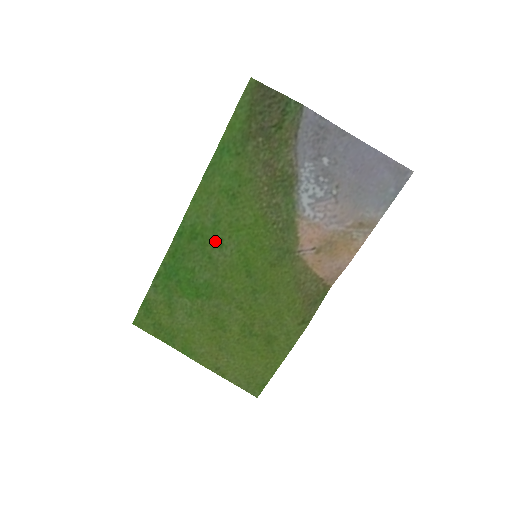
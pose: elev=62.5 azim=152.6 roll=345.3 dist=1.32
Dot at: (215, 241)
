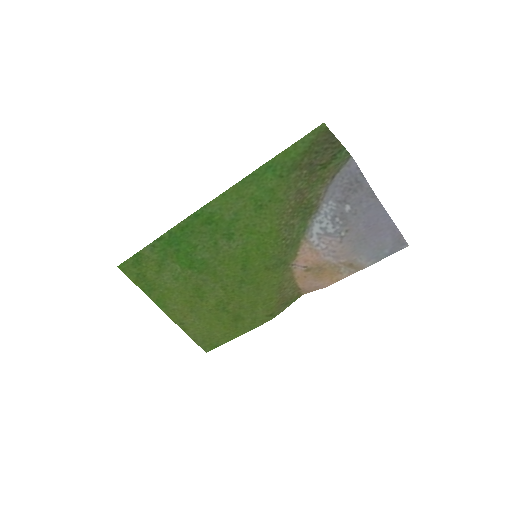
Dot at: (226, 233)
